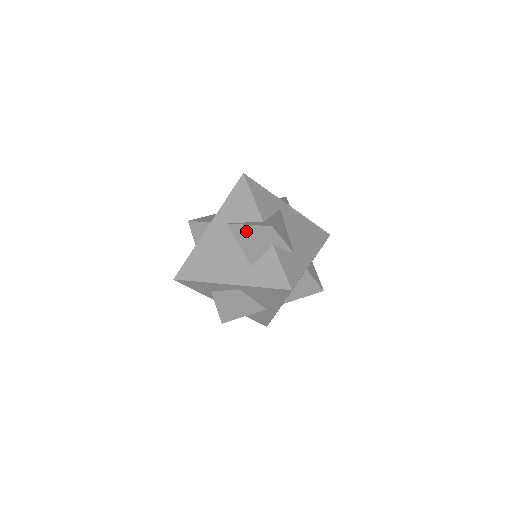
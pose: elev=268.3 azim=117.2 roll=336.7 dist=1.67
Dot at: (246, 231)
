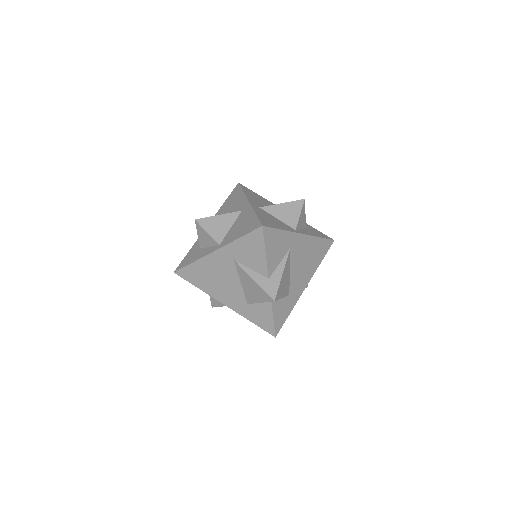
Dot at: (250, 282)
